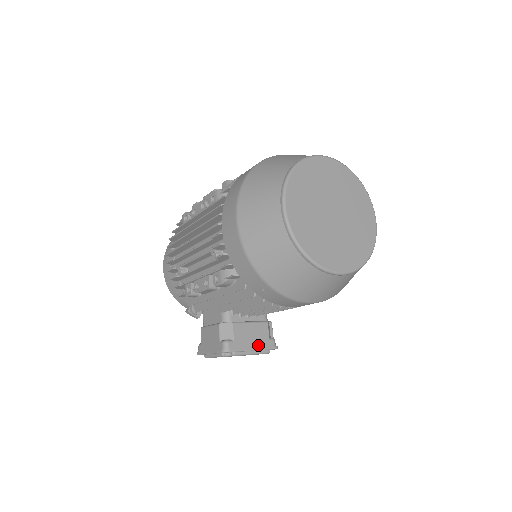
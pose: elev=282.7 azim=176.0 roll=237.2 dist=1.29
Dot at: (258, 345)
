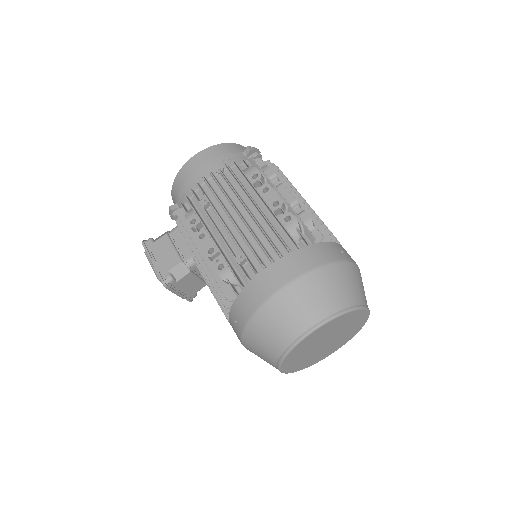
Dot at: (185, 293)
